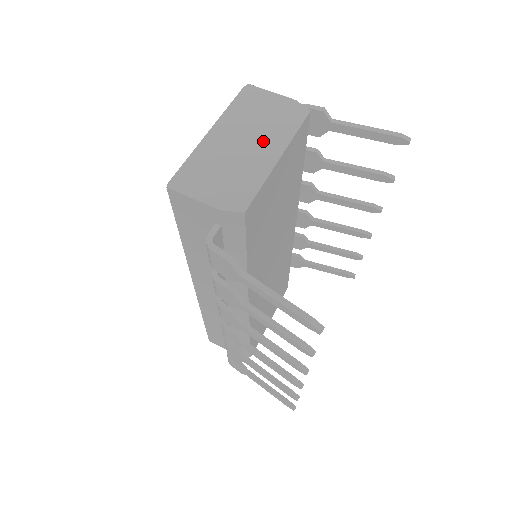
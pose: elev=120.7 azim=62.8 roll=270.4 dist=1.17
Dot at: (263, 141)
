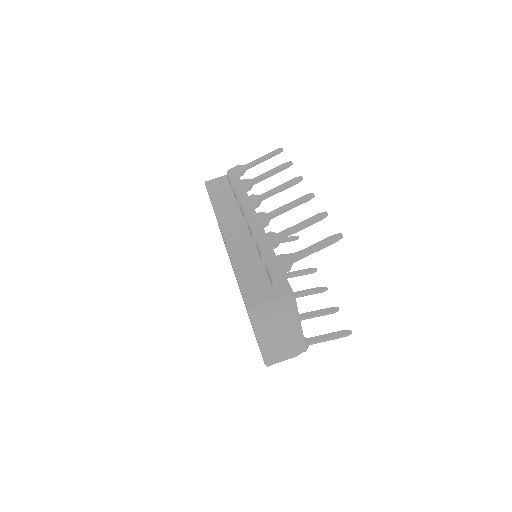
Dot at: (287, 325)
